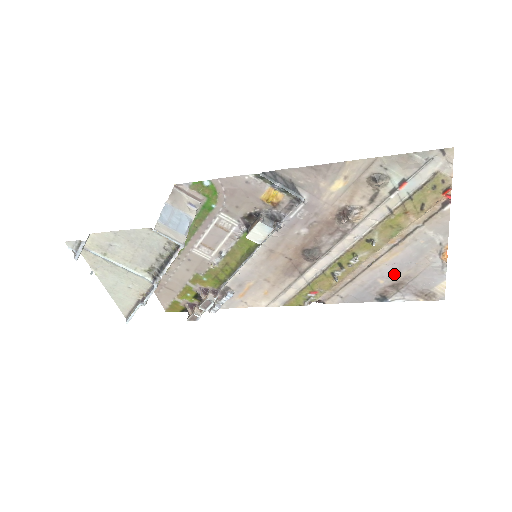
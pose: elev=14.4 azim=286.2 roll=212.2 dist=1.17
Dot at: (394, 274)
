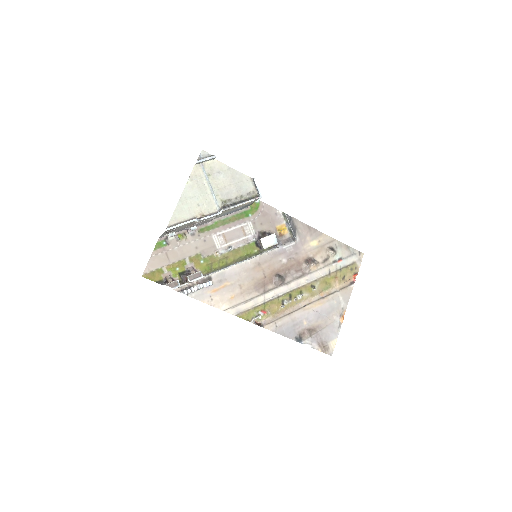
Dot at: (314, 320)
